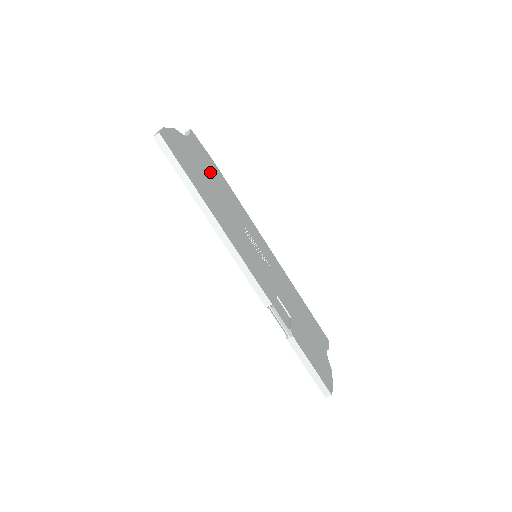
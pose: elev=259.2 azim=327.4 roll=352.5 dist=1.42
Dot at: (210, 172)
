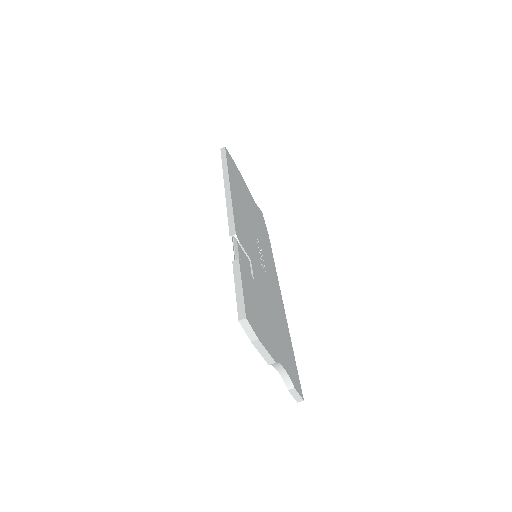
Dot at: (256, 216)
